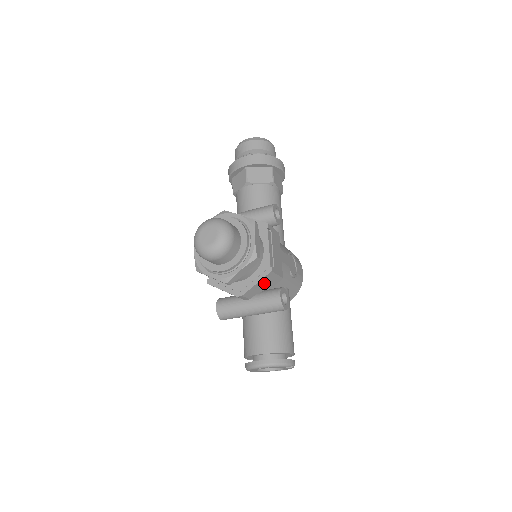
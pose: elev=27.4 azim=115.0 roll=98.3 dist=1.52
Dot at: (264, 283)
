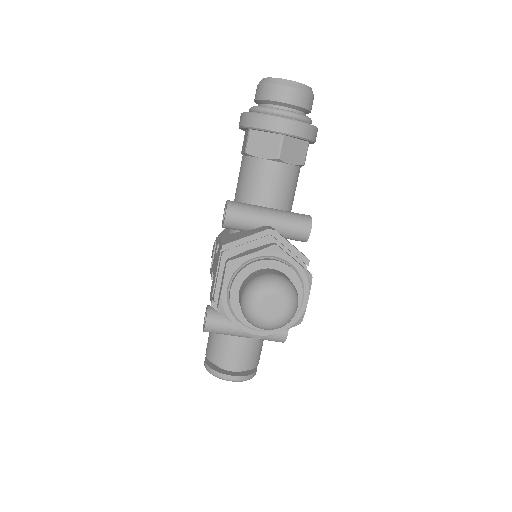
Dot at: occluded
